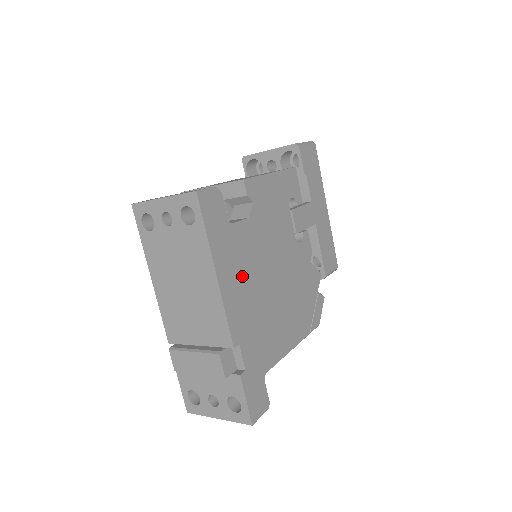
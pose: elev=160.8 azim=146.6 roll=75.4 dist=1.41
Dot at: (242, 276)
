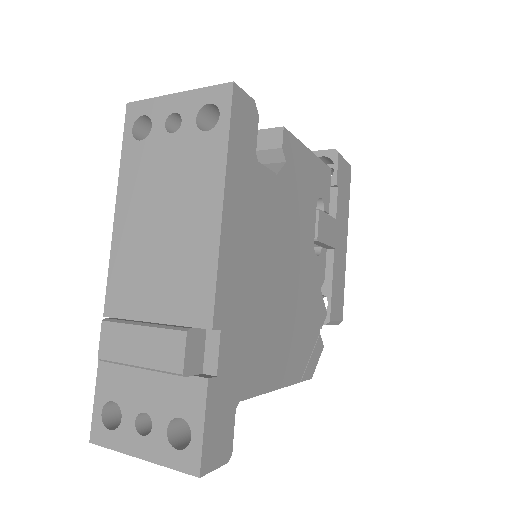
Dot at: (251, 237)
